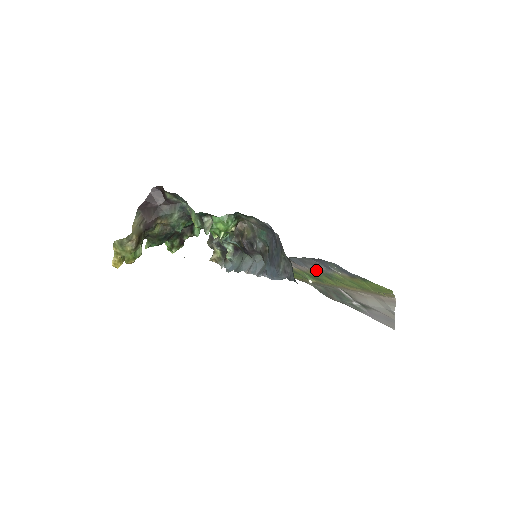
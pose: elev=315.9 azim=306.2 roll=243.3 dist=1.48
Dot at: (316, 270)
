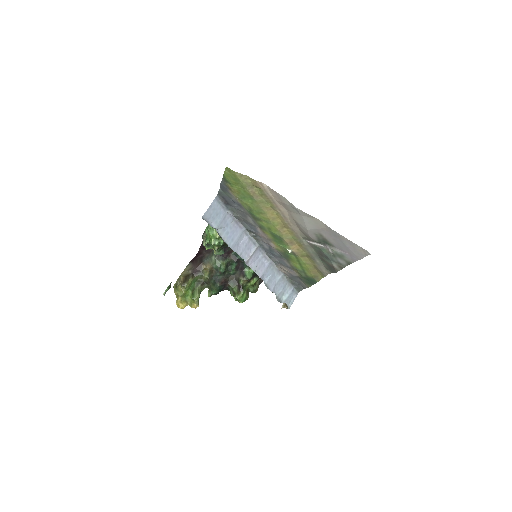
Dot at: (254, 222)
